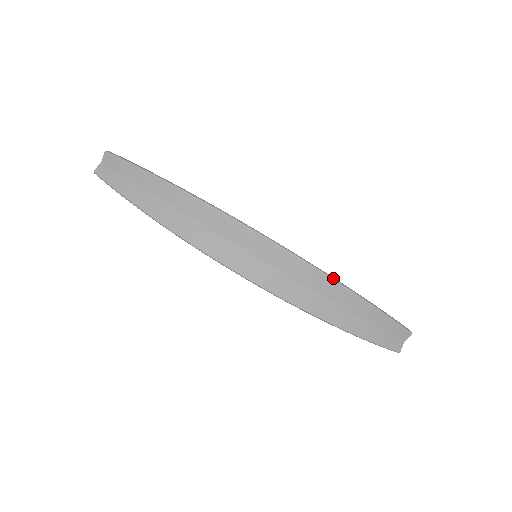
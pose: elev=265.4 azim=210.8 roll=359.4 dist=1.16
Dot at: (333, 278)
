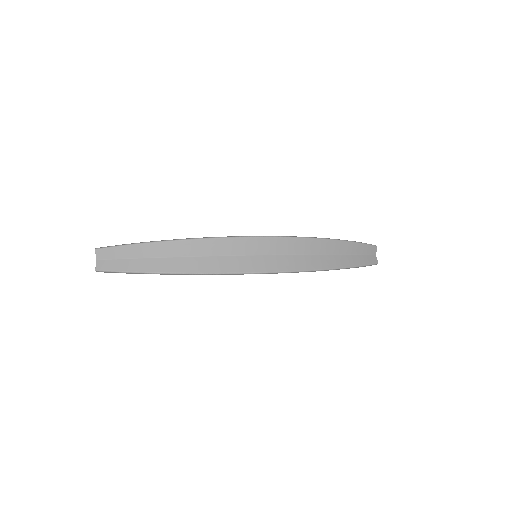
Dot at: (316, 238)
